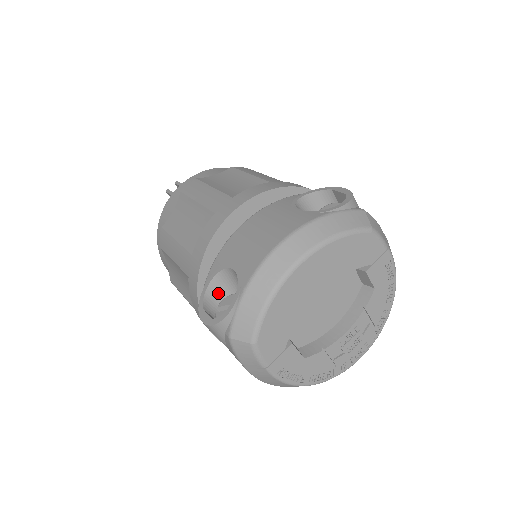
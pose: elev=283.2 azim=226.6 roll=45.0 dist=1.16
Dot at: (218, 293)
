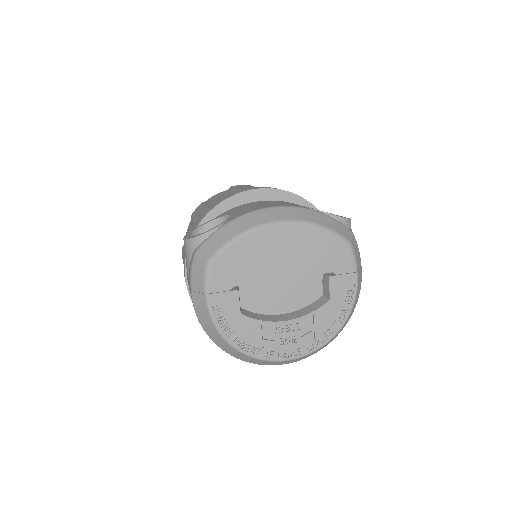
Dot at: occluded
